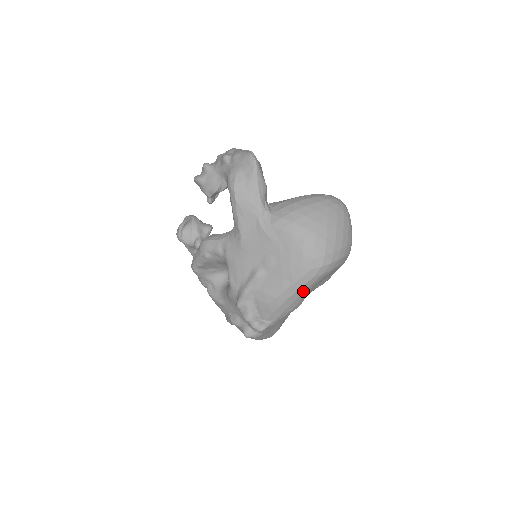
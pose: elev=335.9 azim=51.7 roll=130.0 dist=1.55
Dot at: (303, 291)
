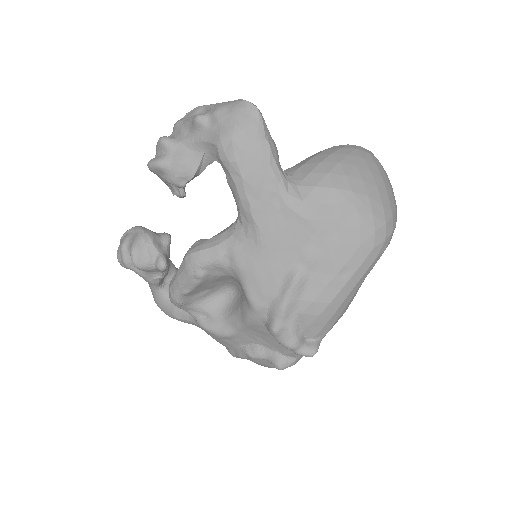
Dot at: (362, 282)
